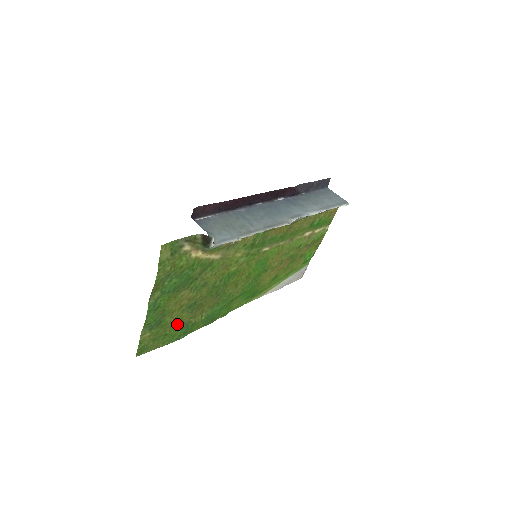
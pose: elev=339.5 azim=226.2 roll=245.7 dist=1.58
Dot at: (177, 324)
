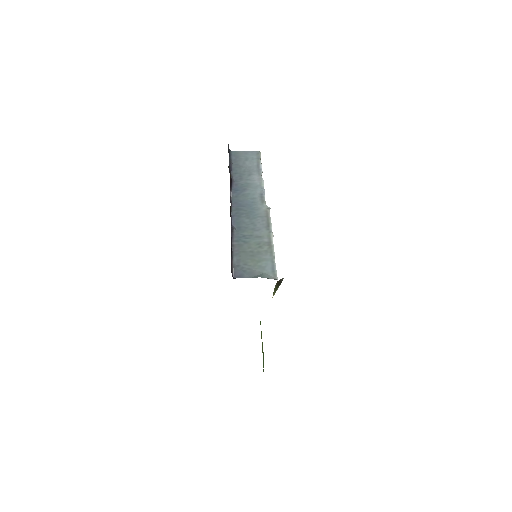
Dot at: occluded
